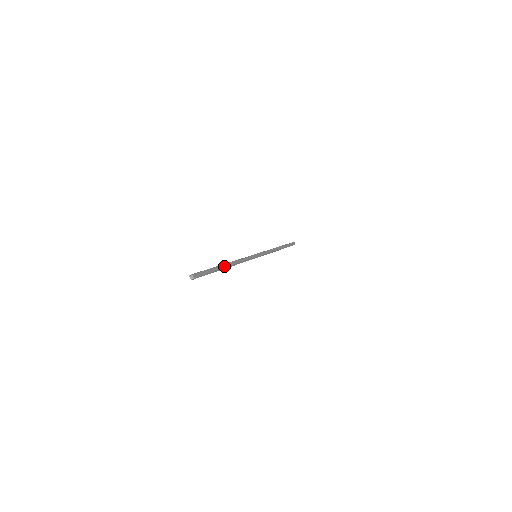
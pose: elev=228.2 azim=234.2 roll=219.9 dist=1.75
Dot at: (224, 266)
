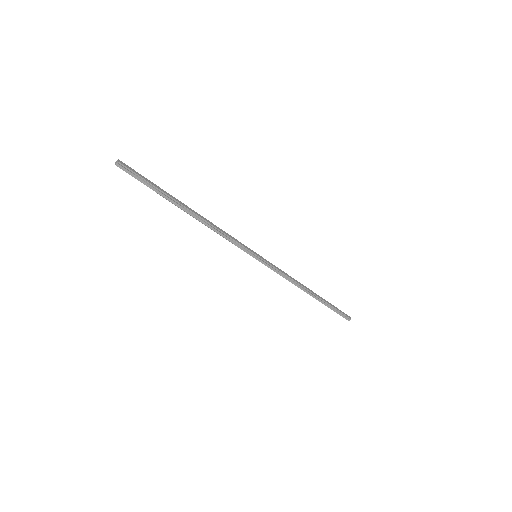
Dot at: (182, 204)
